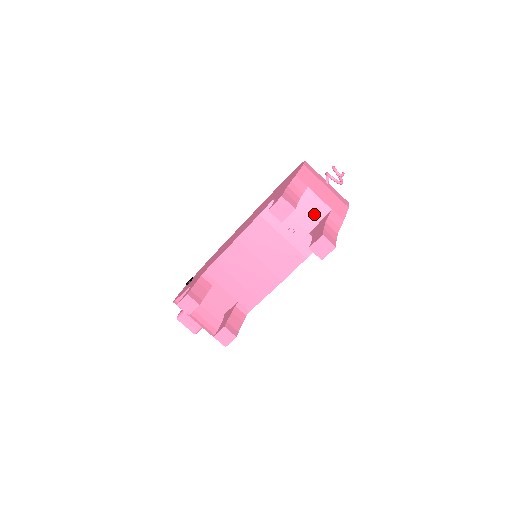
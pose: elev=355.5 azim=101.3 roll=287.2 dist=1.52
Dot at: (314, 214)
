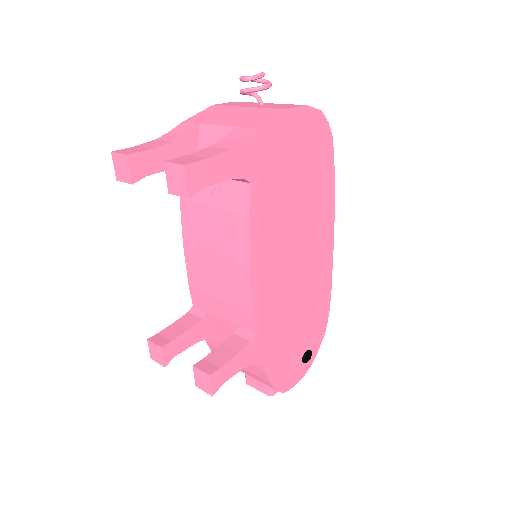
Dot at: occluded
